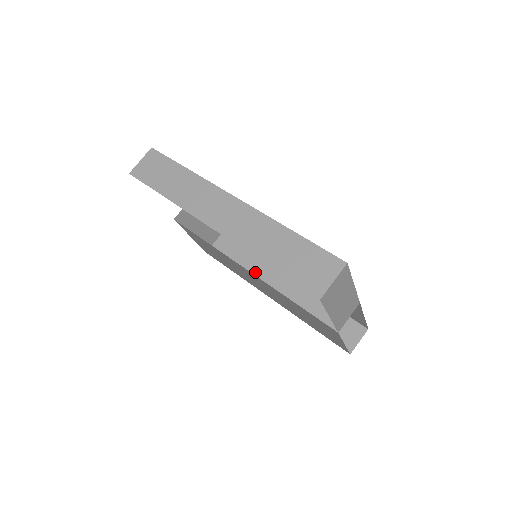
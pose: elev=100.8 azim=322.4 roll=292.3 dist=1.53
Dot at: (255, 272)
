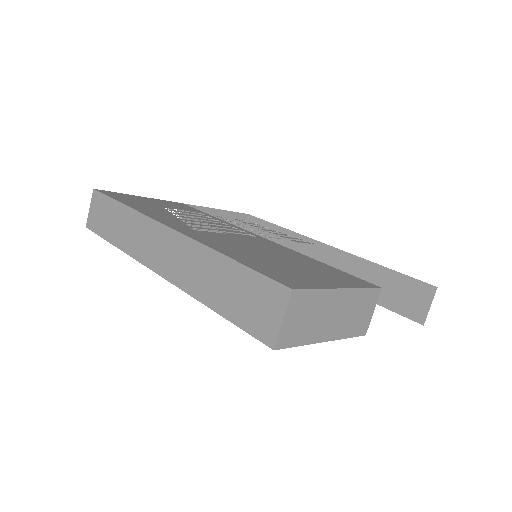
Dot at: occluded
